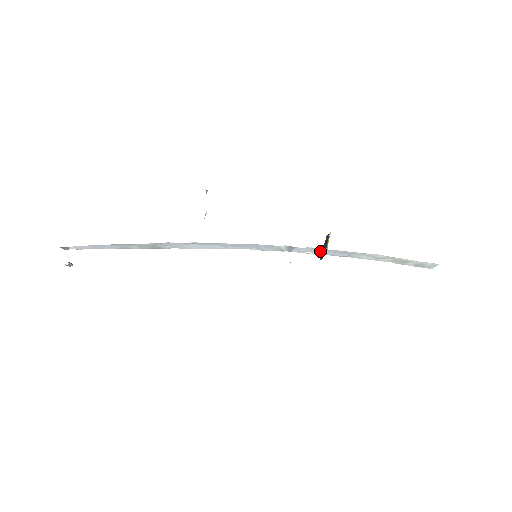
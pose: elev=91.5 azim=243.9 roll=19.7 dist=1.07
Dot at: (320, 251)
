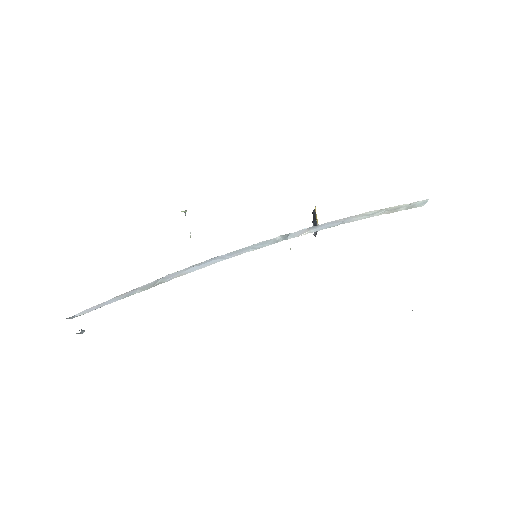
Dot at: (314, 228)
